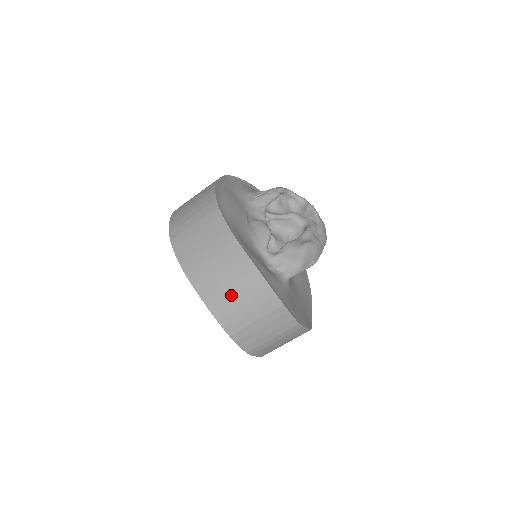
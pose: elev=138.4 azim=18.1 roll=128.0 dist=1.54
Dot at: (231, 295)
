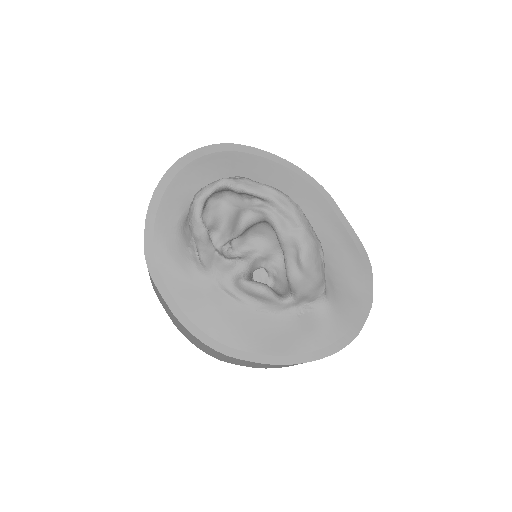
Dot at: occluded
